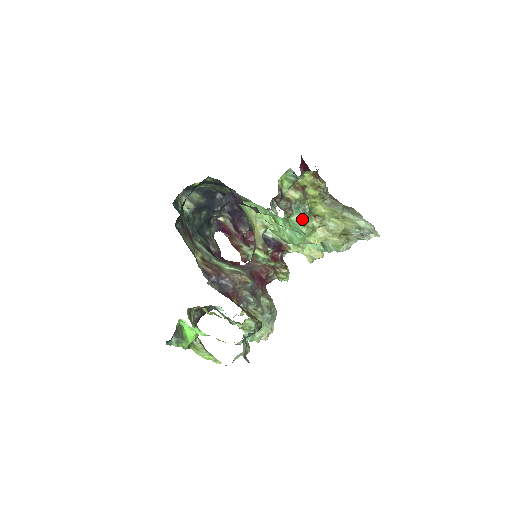
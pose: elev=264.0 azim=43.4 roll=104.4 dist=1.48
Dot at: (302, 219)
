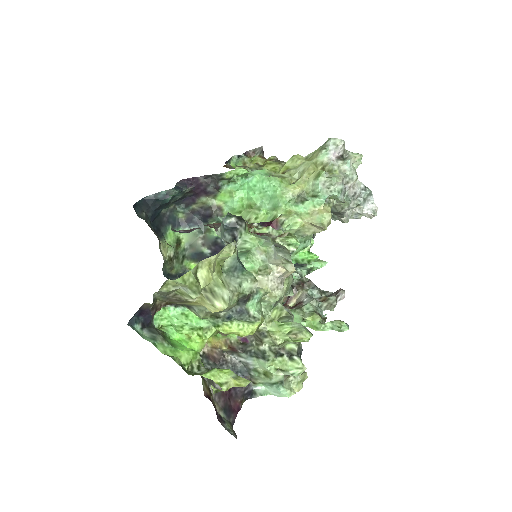
Dot at: (262, 171)
